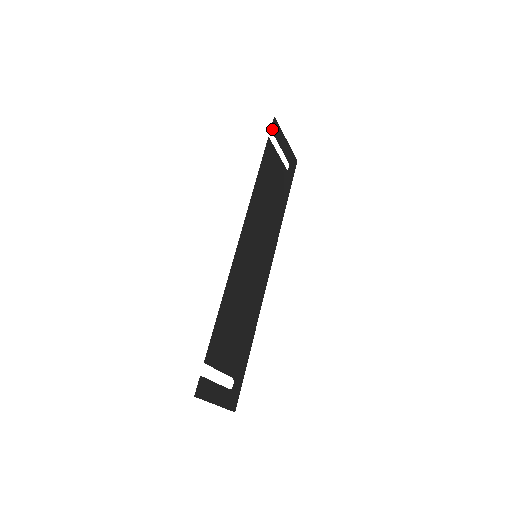
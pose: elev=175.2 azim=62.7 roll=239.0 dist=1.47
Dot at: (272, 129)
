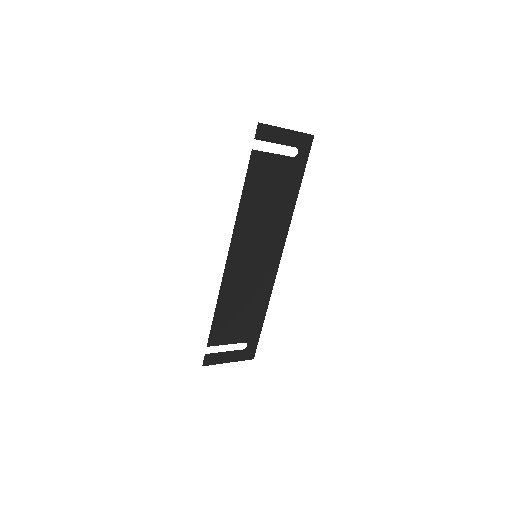
Dot at: (257, 137)
